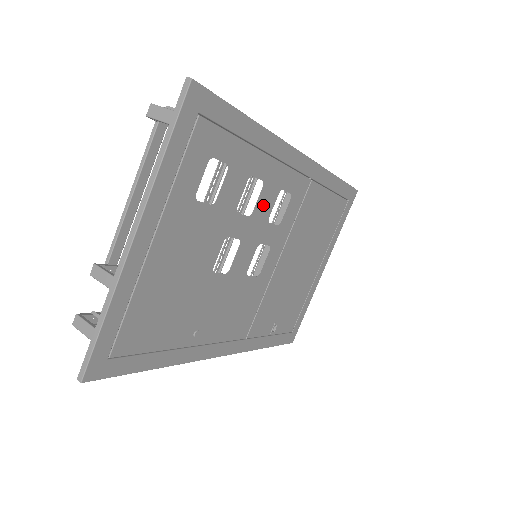
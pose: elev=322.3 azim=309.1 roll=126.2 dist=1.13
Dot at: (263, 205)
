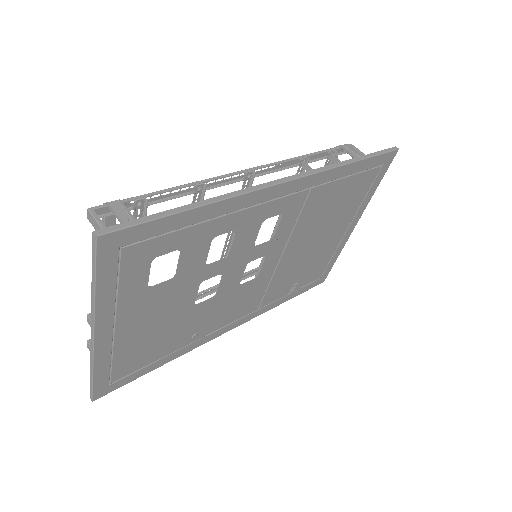
Dot at: (242, 242)
